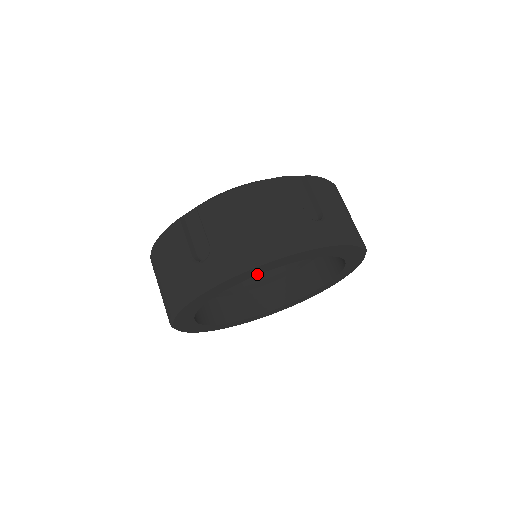
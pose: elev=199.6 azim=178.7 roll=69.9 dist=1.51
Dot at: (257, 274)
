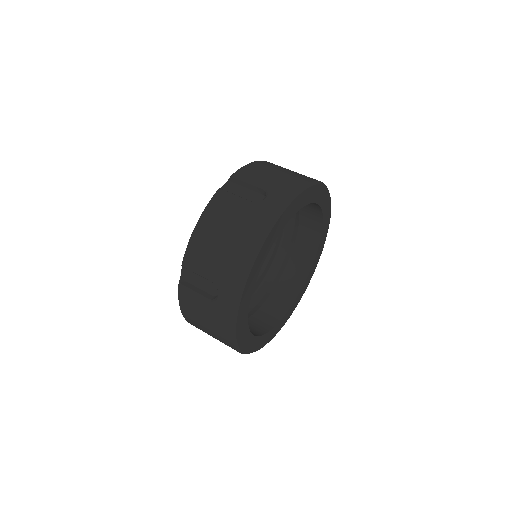
Dot at: (259, 270)
